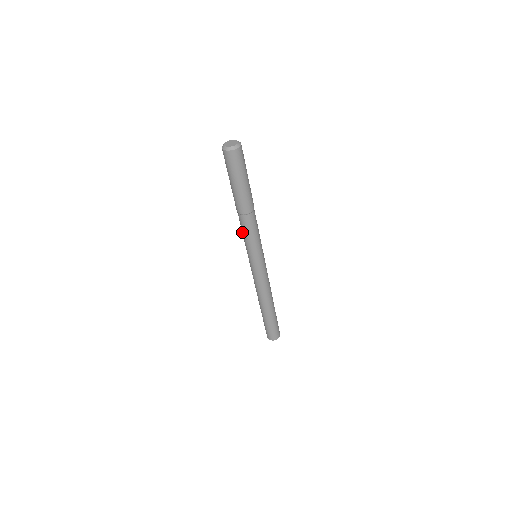
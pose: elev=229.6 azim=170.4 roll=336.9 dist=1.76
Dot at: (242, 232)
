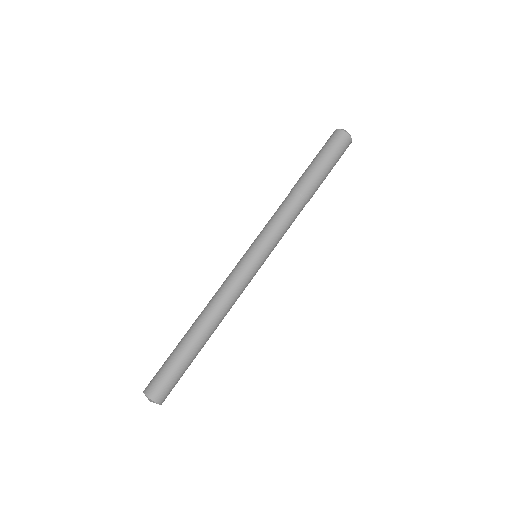
Dot at: (273, 215)
